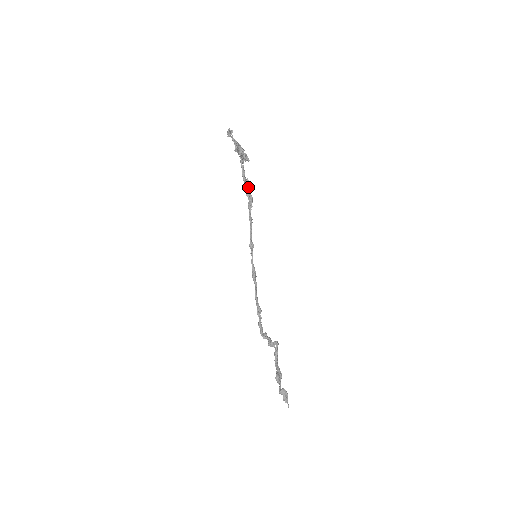
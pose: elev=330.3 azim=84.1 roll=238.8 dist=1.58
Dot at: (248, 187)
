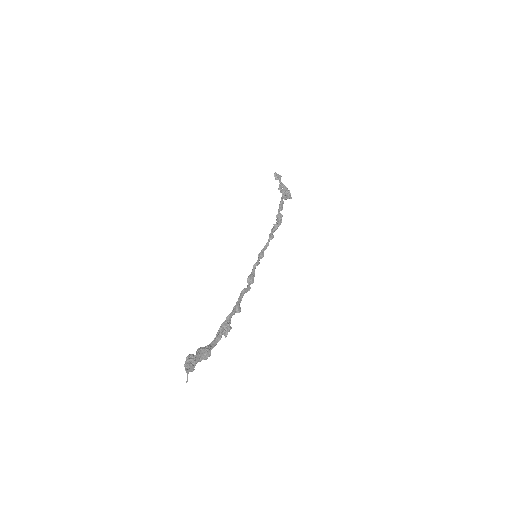
Dot at: (280, 213)
